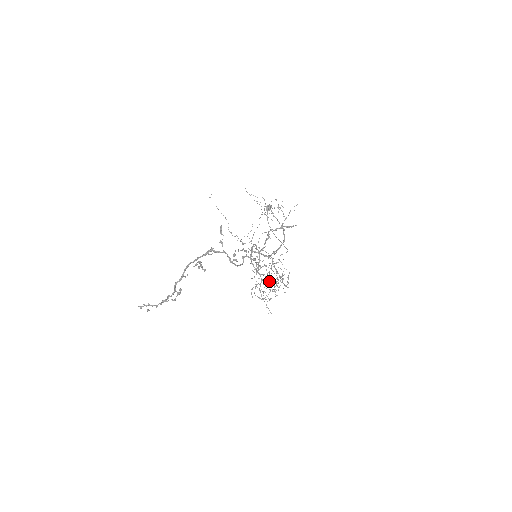
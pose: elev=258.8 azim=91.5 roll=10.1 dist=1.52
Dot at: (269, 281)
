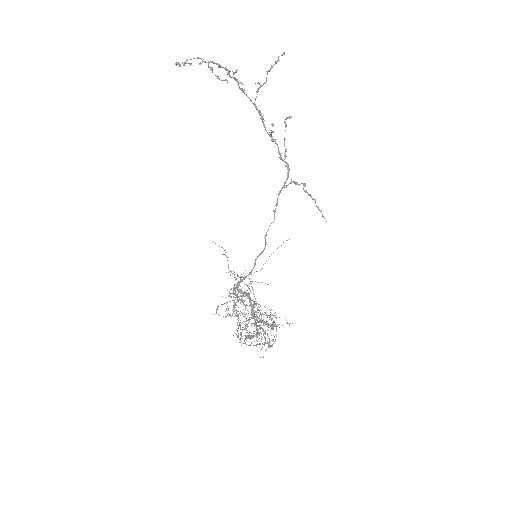
Dot at: (254, 301)
